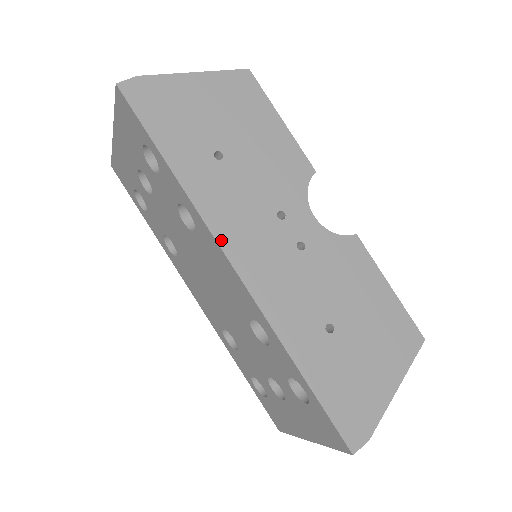
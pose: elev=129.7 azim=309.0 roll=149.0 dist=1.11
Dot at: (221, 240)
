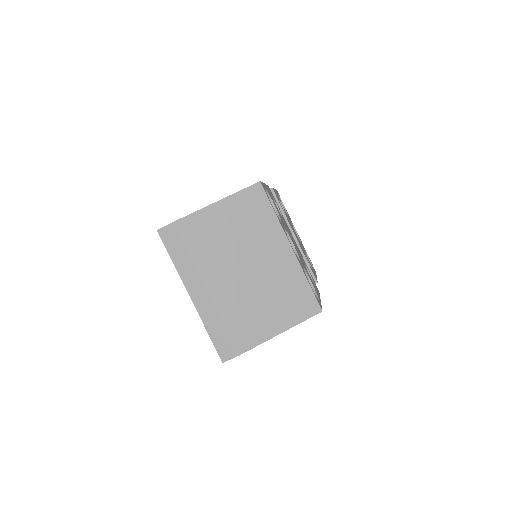
Dot at: occluded
